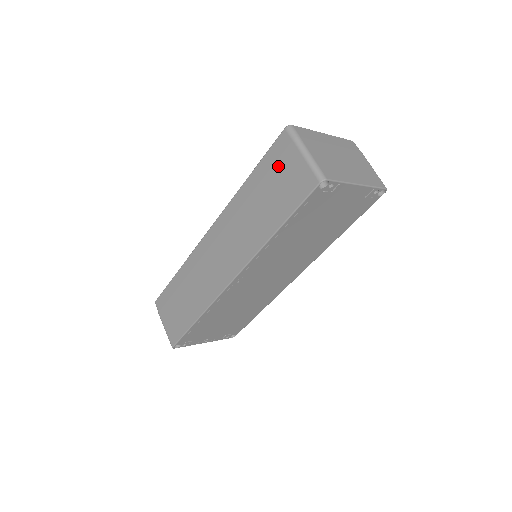
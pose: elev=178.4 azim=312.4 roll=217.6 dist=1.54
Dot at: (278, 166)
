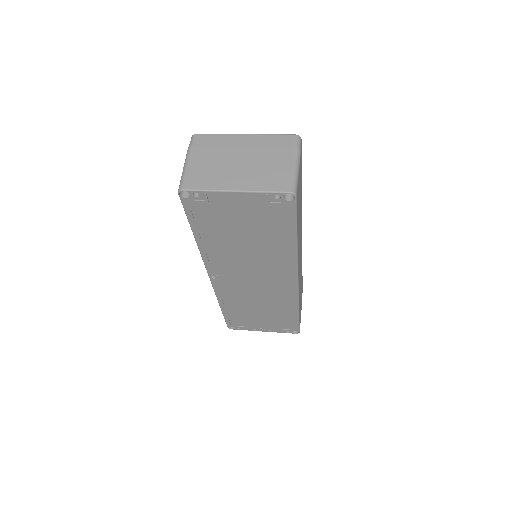
Dot at: occluded
